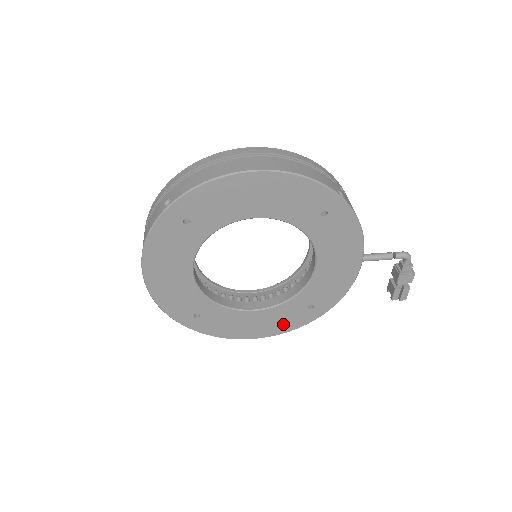
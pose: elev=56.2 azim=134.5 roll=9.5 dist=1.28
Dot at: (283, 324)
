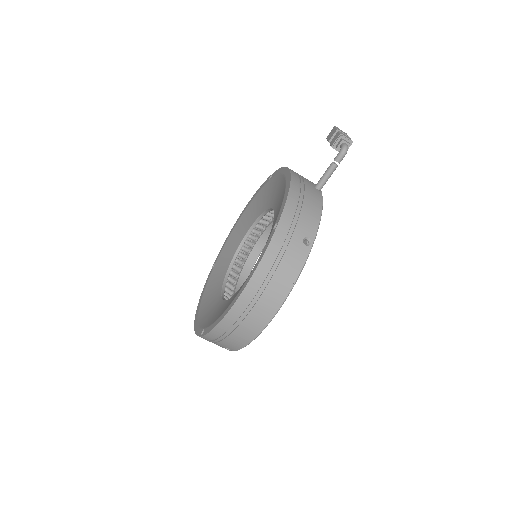
Dot at: occluded
